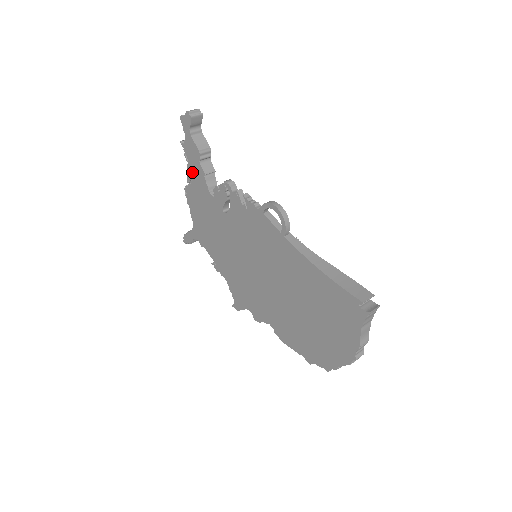
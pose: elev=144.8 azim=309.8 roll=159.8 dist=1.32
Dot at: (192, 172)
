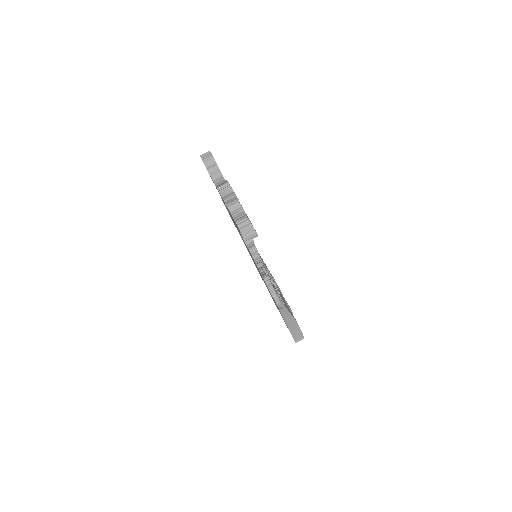
Dot at: occluded
